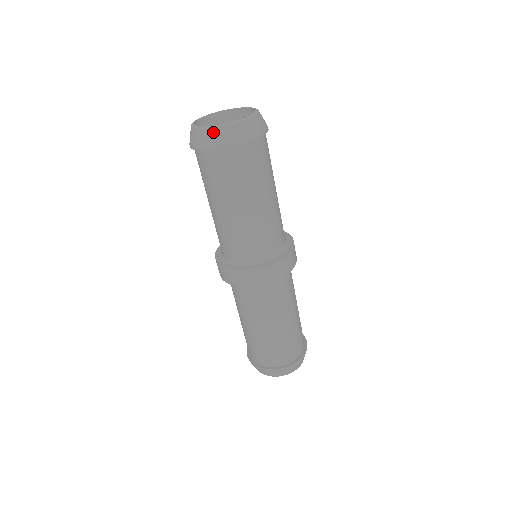
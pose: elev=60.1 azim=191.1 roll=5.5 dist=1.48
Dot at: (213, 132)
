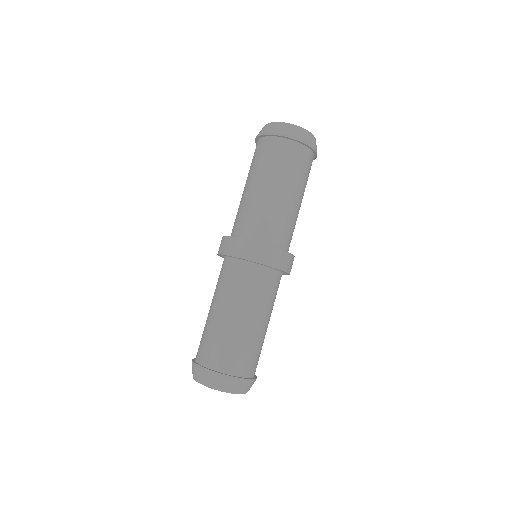
Dot at: (266, 126)
